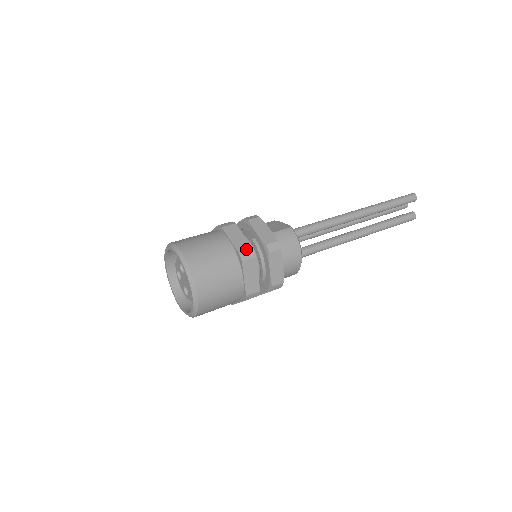
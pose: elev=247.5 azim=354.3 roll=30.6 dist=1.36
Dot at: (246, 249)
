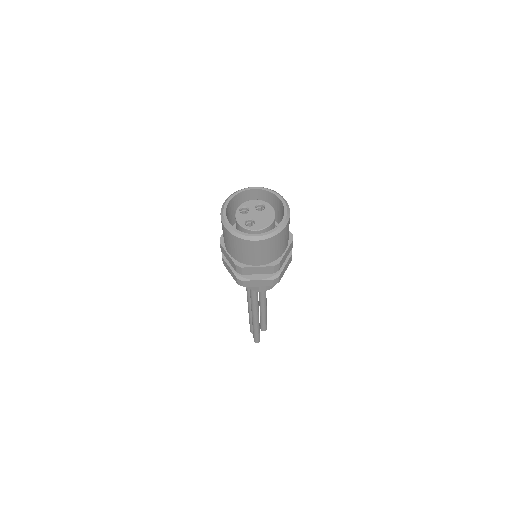
Dot at: occluded
